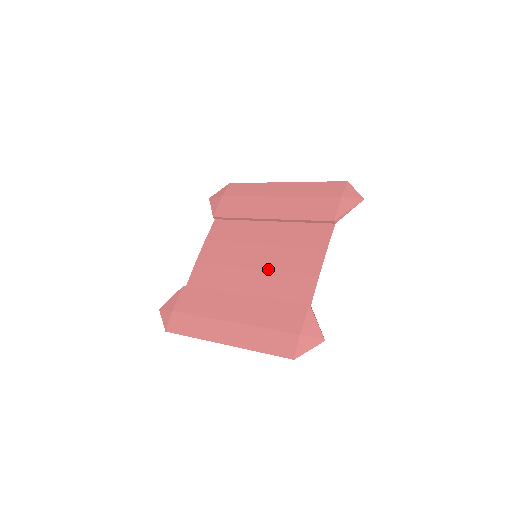
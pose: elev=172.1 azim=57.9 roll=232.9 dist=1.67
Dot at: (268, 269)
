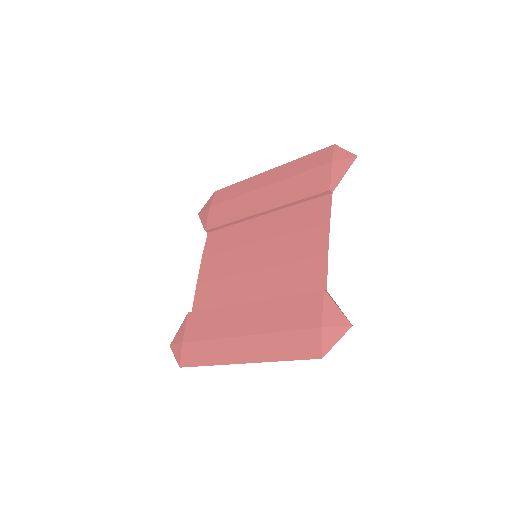
Dot at: (271, 266)
